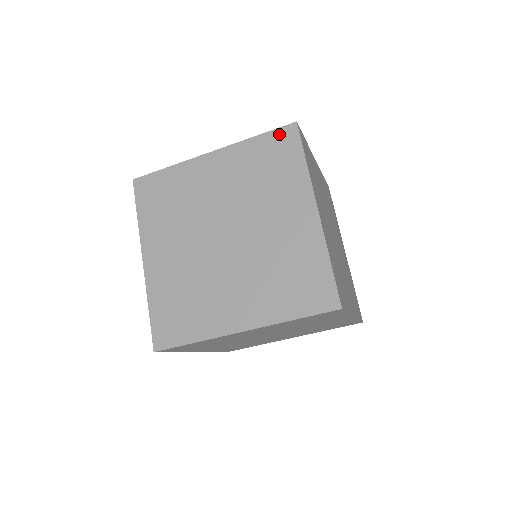
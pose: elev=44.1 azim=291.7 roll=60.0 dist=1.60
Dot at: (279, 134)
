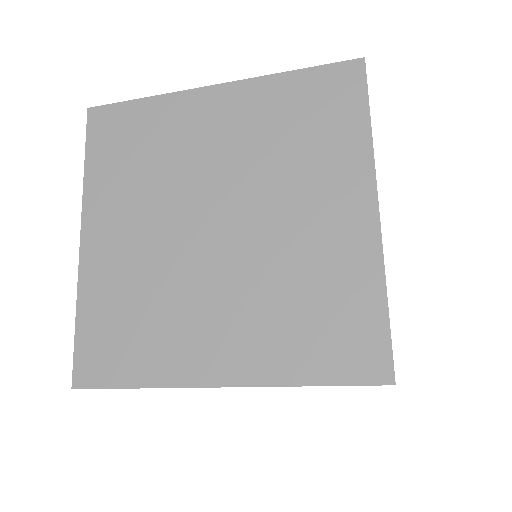
Dot at: (332, 73)
